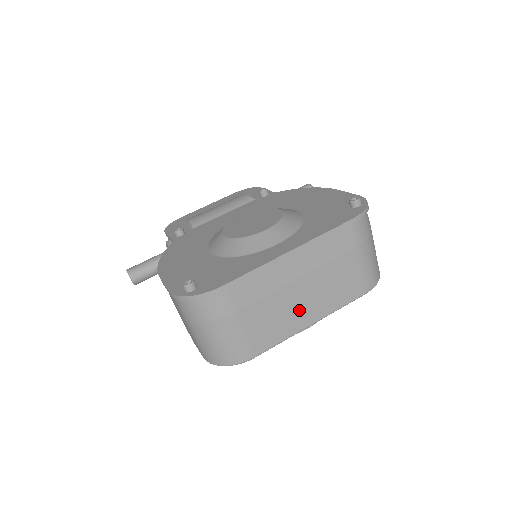
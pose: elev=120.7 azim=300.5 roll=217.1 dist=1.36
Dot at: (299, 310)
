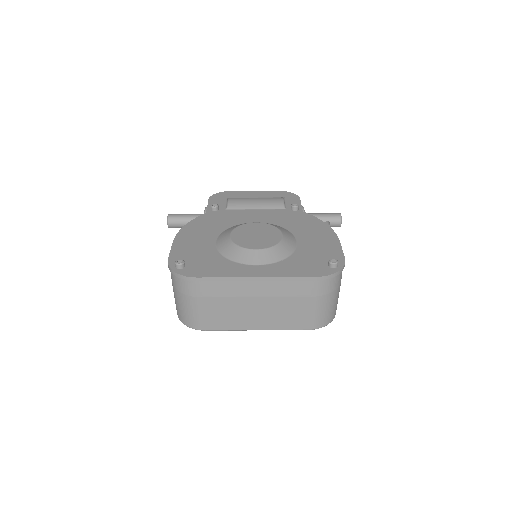
Dot at: (250, 317)
